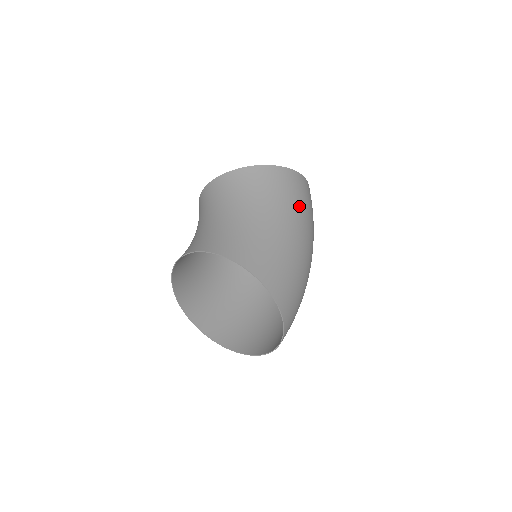
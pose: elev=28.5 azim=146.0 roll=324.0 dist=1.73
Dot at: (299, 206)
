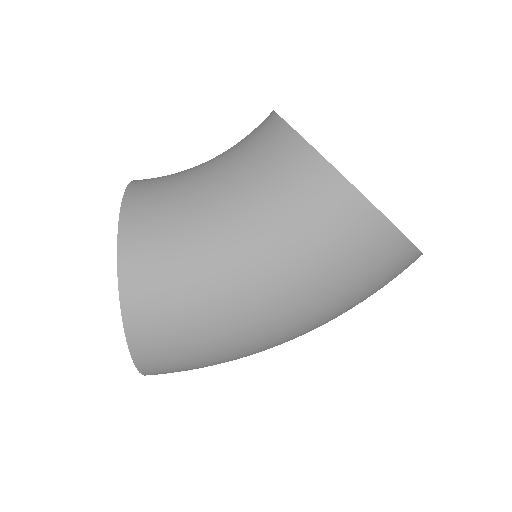
Dot at: (324, 277)
